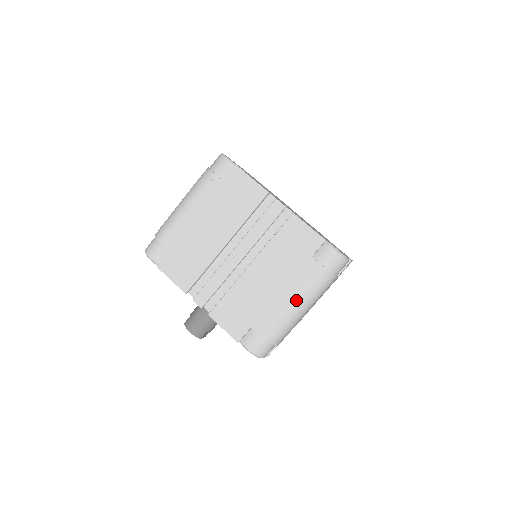
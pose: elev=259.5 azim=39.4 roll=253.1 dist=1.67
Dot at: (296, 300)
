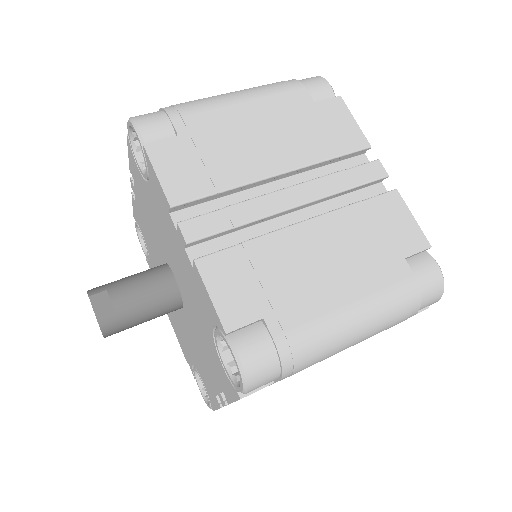
Dot at: occluded
